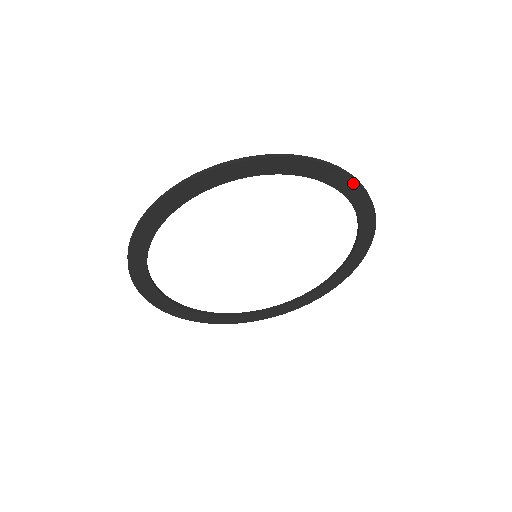
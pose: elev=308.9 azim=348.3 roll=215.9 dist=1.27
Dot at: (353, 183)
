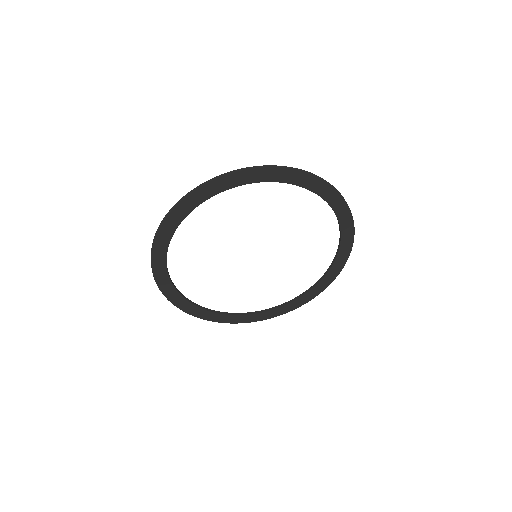
Dot at: (346, 256)
